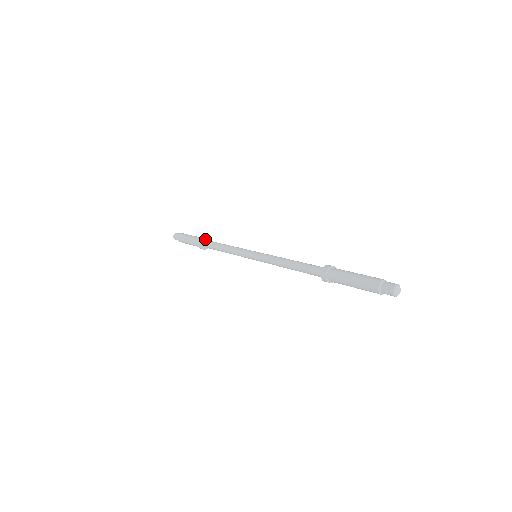
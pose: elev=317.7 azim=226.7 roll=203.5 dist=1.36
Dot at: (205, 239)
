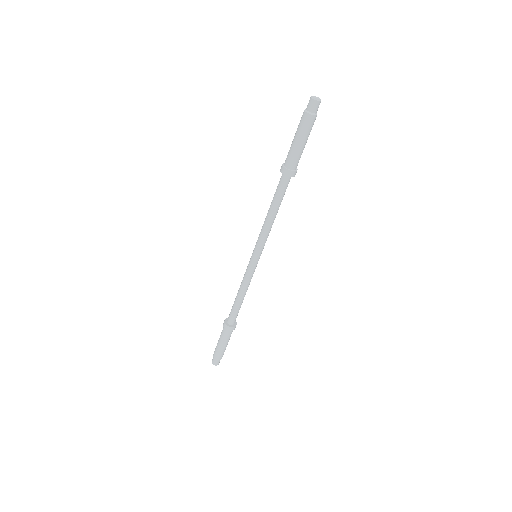
Dot at: occluded
